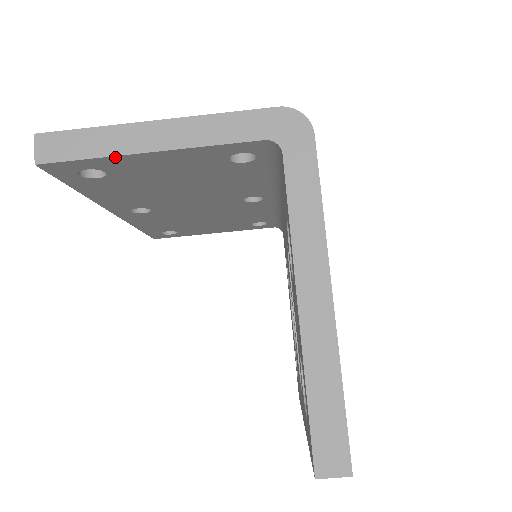
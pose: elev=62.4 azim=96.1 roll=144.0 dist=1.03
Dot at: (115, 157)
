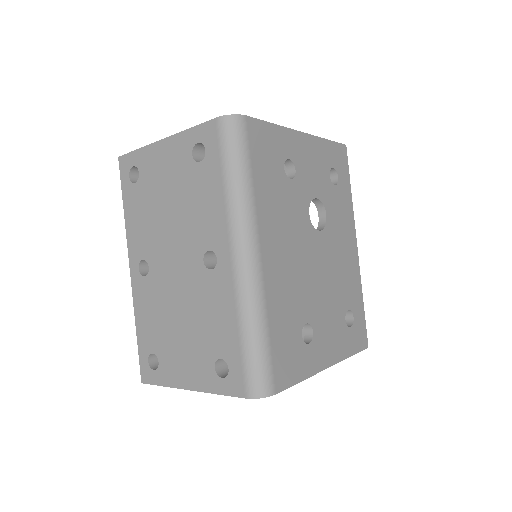
Dot at: occluded
